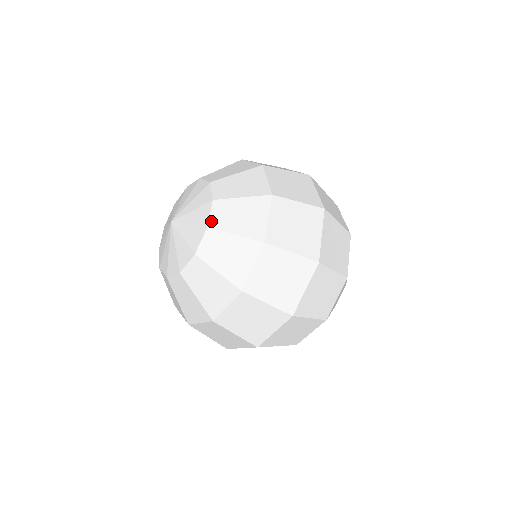
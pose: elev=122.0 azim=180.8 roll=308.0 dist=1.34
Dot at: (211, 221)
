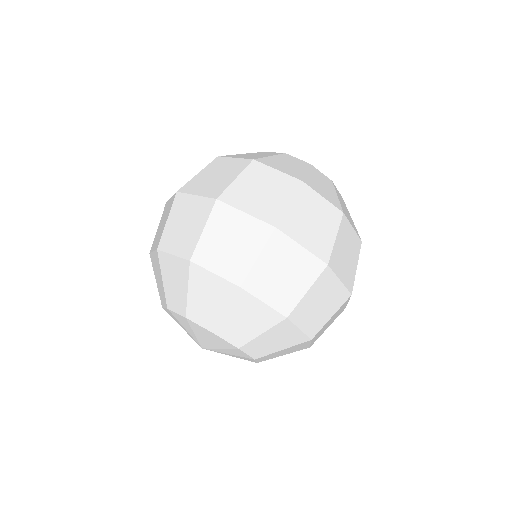
Dot at: (234, 344)
